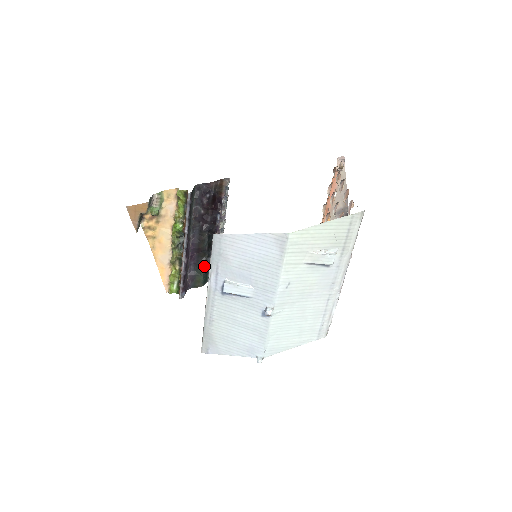
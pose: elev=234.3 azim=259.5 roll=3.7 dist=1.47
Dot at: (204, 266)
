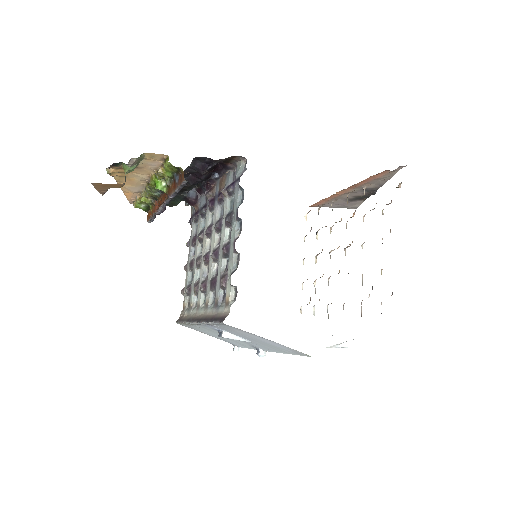
Dot at: (183, 198)
